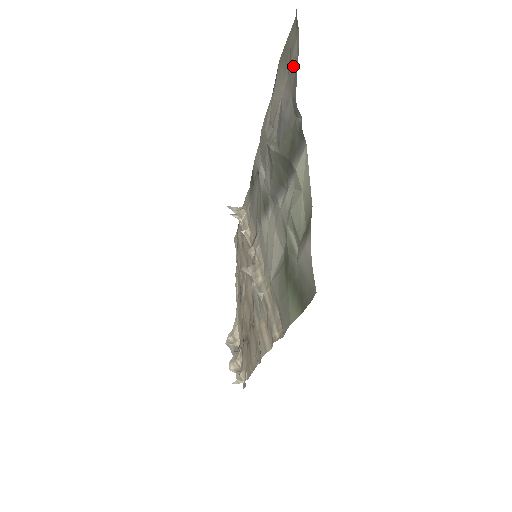
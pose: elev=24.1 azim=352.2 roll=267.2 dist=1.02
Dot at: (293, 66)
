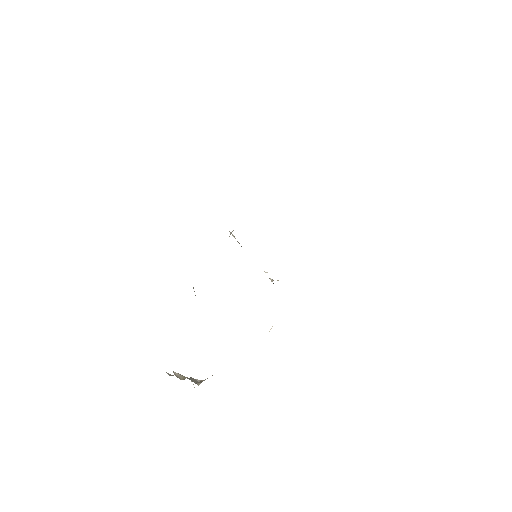
Dot at: occluded
